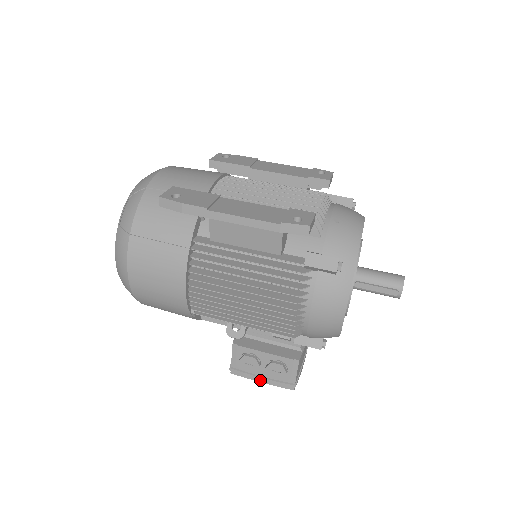
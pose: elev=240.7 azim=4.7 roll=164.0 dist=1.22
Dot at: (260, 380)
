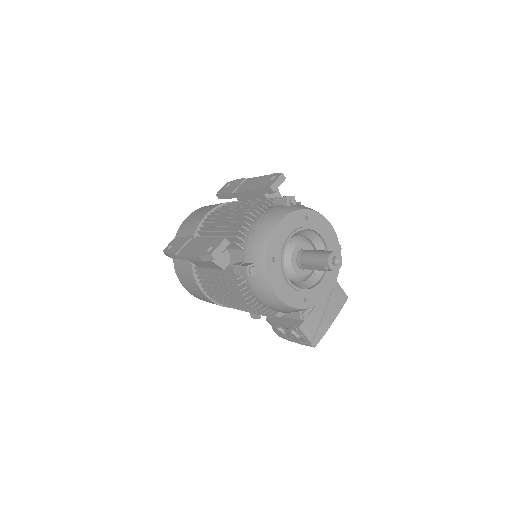
Dot at: (295, 342)
